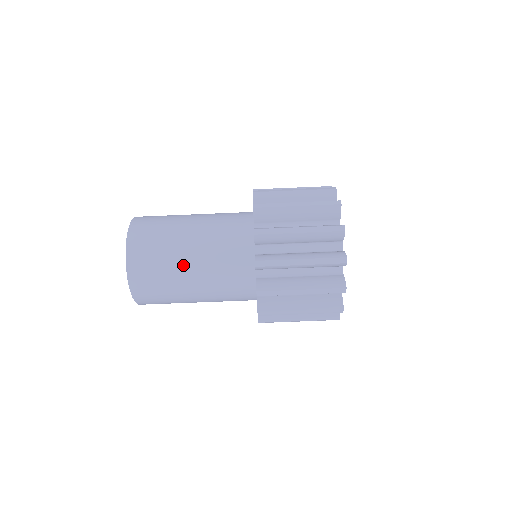
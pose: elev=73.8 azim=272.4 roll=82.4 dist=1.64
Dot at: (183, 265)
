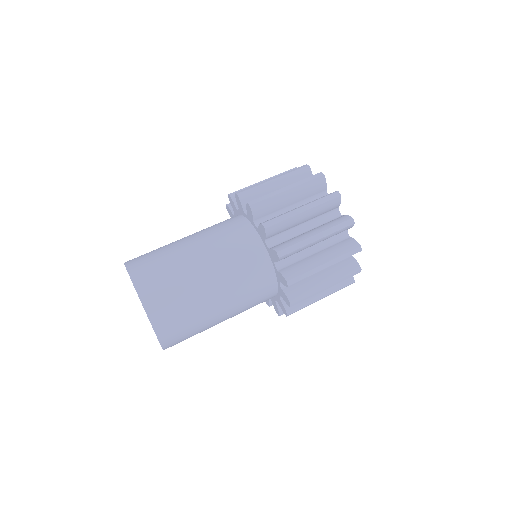
Dot at: (186, 252)
